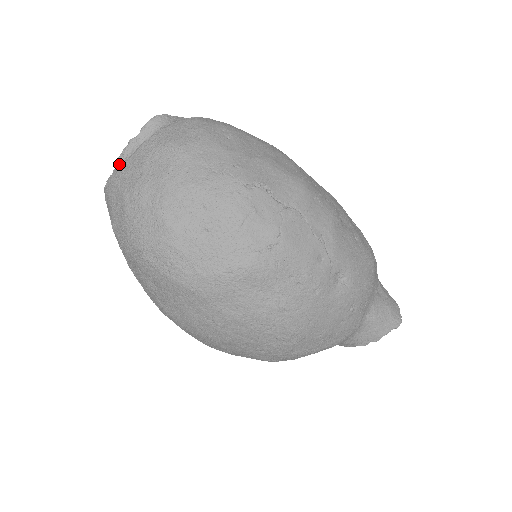
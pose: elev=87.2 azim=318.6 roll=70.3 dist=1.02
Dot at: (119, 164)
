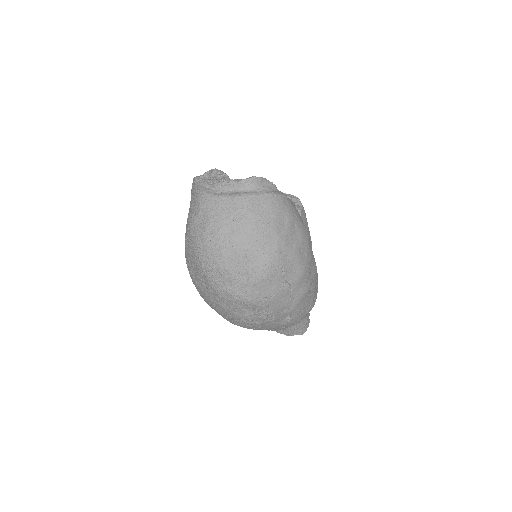
Dot at: (216, 187)
